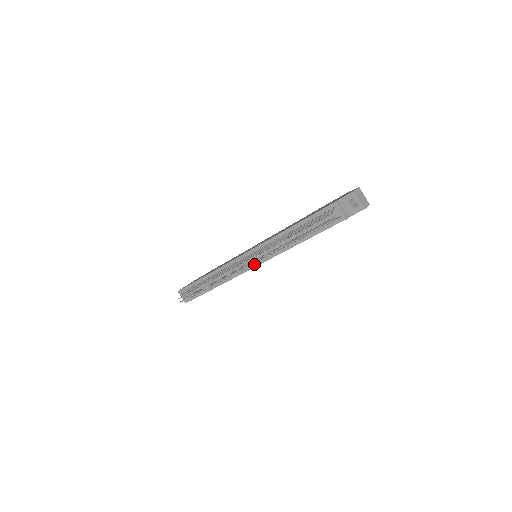
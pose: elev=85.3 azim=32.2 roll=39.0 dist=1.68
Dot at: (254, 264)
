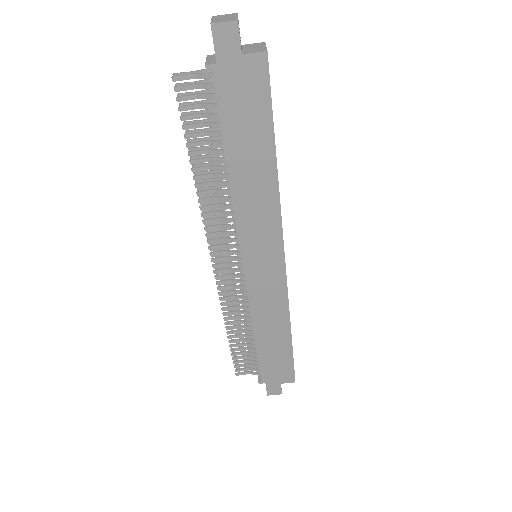
Dot at: (243, 264)
